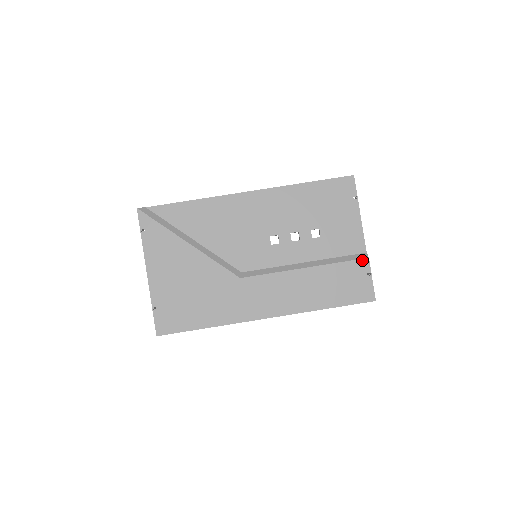
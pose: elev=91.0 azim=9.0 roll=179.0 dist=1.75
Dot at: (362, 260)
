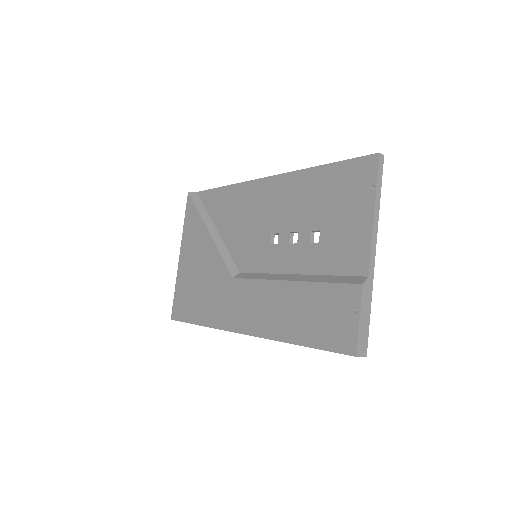
Dot at: (353, 286)
